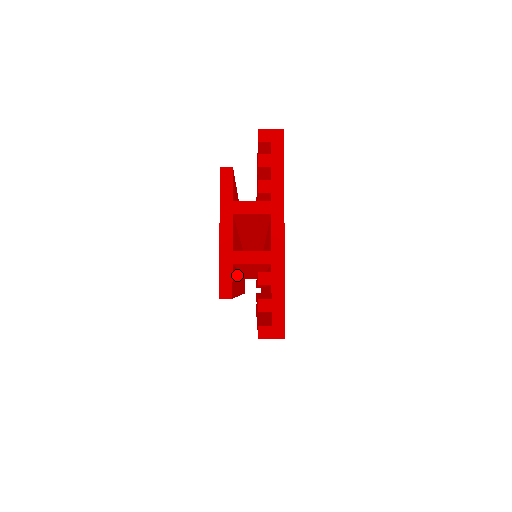
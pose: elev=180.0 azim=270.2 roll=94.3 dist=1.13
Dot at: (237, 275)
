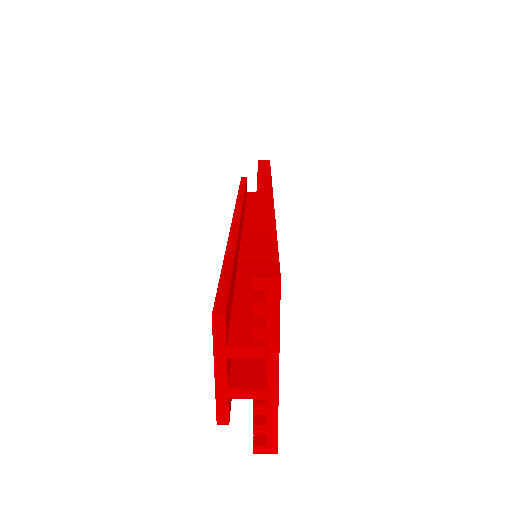
Dot at: occluded
